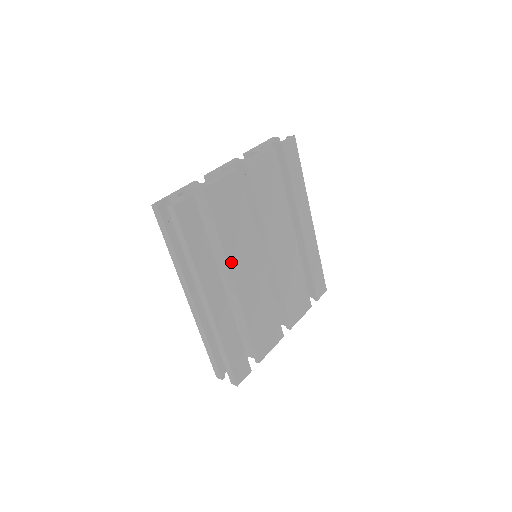
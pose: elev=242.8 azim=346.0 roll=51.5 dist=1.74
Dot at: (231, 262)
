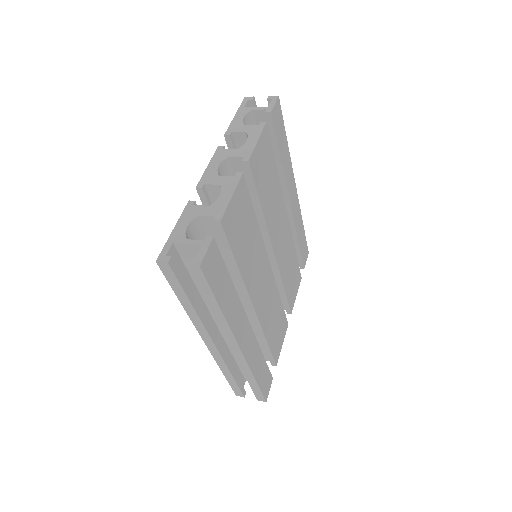
Dot at: (249, 287)
